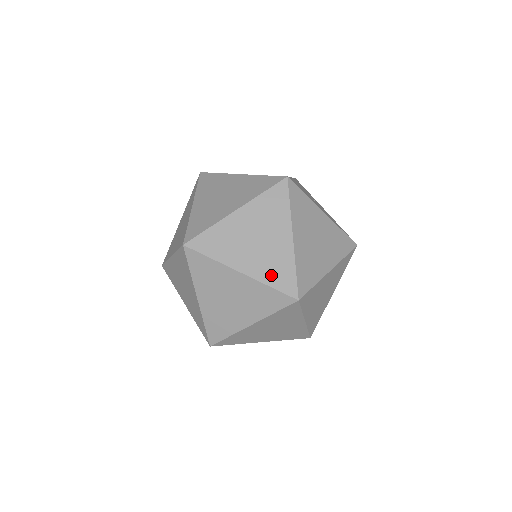
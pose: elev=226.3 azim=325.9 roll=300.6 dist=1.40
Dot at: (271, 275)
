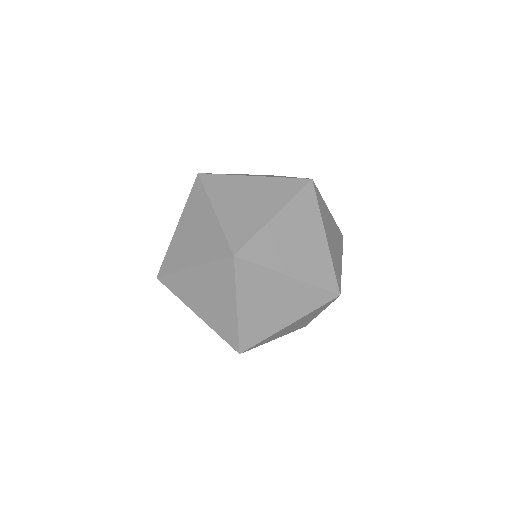
Dot at: (248, 329)
